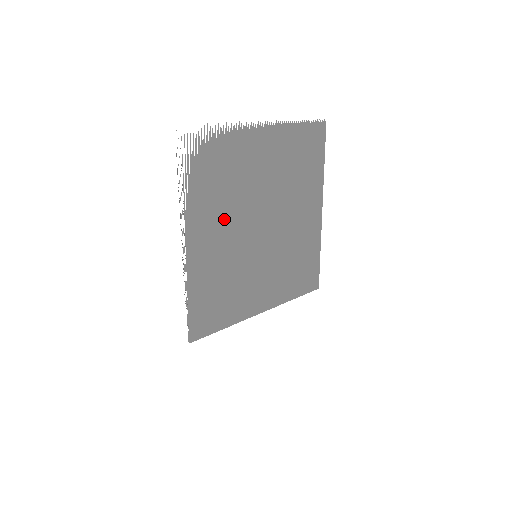
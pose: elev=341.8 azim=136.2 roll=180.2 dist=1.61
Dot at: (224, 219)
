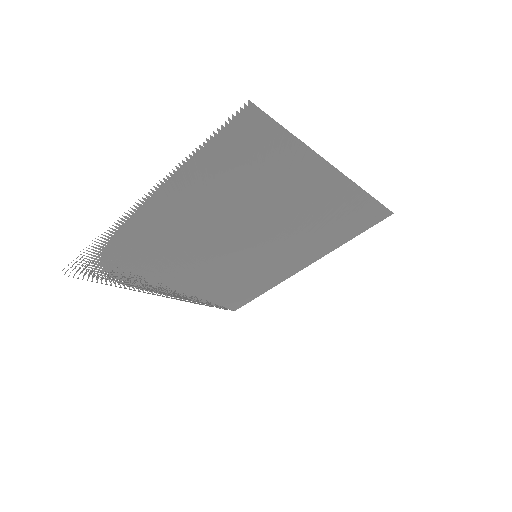
Dot at: (186, 267)
